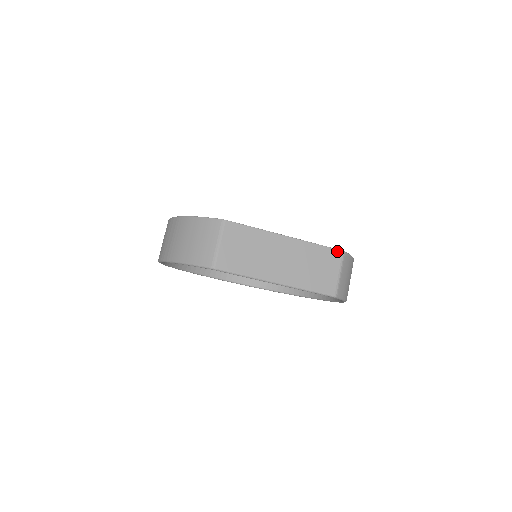
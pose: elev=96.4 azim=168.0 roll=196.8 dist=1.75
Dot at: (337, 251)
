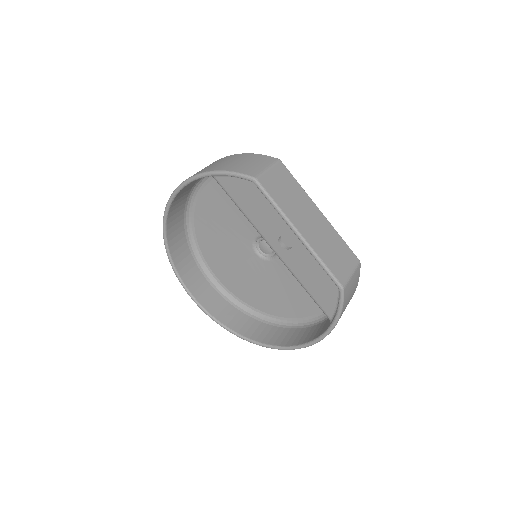
Dot at: (355, 256)
